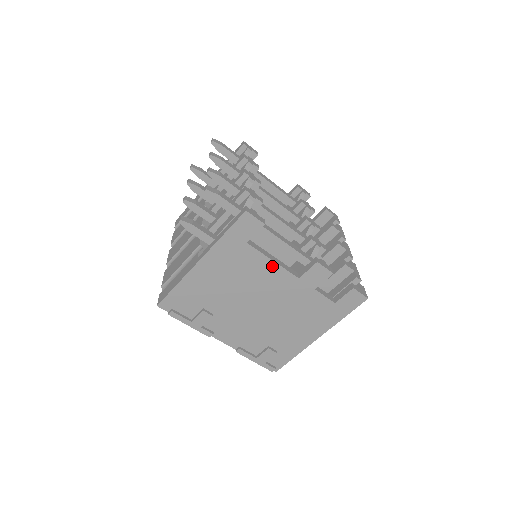
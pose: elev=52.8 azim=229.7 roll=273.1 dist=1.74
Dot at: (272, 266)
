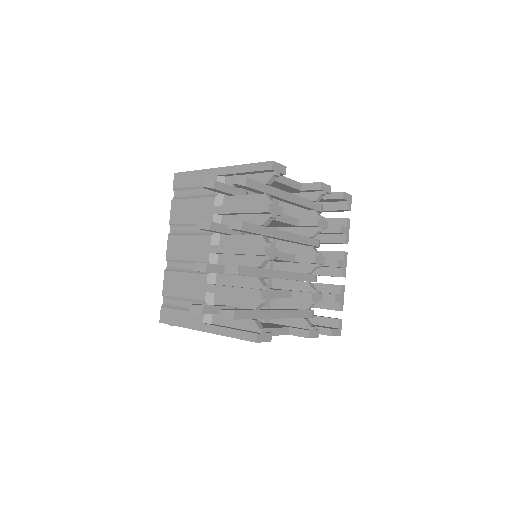
Dot at: occluded
